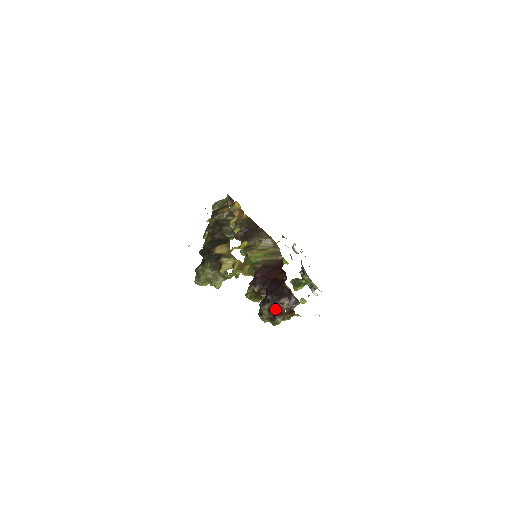
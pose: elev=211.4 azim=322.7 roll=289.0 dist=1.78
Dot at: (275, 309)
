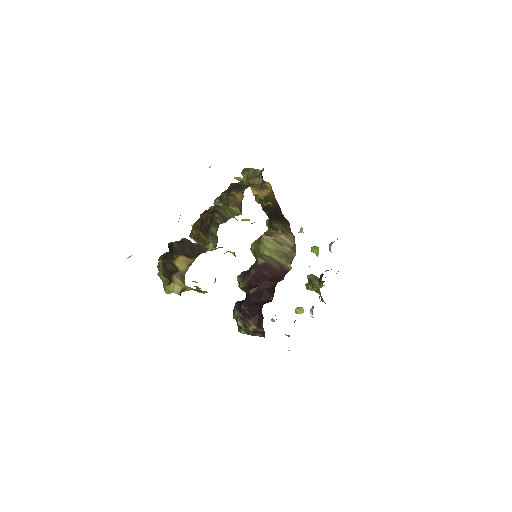
Dot at: (241, 324)
